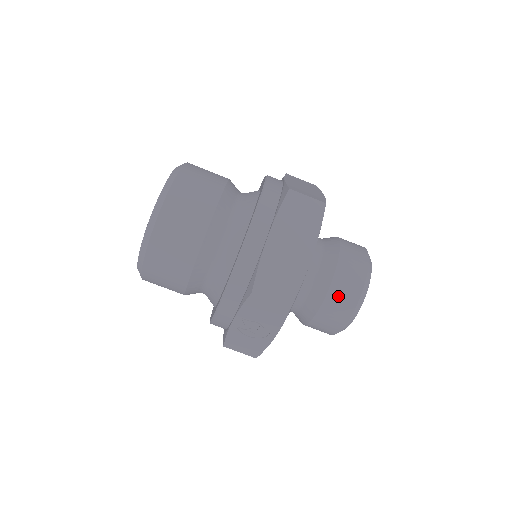
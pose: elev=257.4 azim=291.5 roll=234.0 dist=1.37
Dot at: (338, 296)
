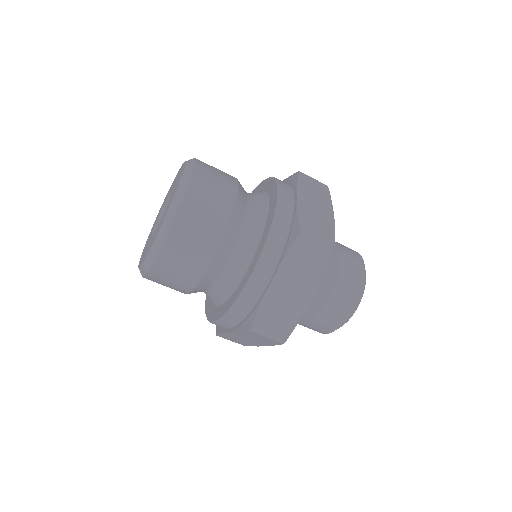
Dot at: (328, 315)
